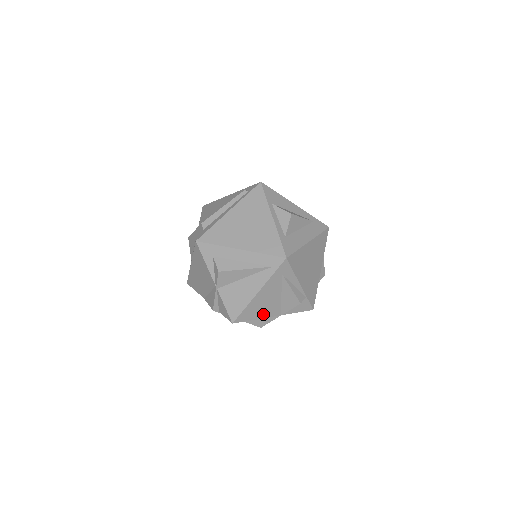
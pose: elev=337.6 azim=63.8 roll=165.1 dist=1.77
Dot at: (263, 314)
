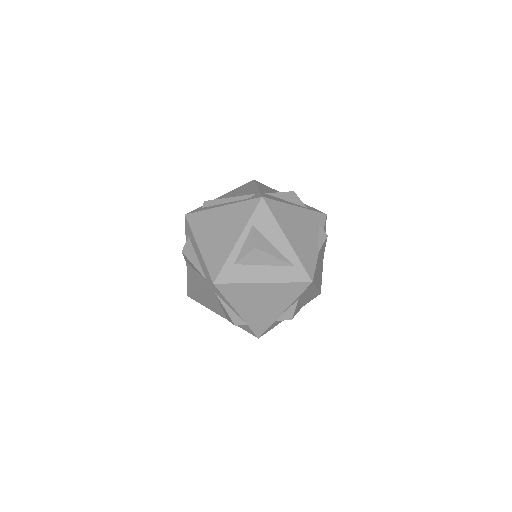
Dot at: (211, 308)
